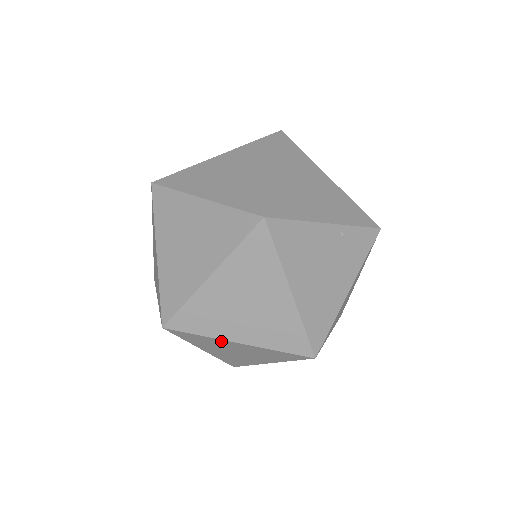
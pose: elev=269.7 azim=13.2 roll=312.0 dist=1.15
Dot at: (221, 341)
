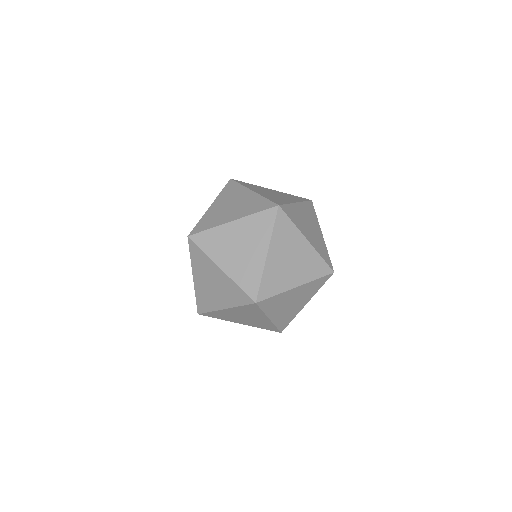
Dot at: (212, 264)
